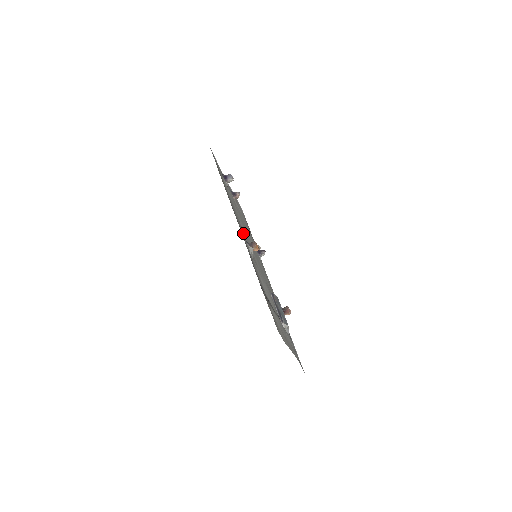
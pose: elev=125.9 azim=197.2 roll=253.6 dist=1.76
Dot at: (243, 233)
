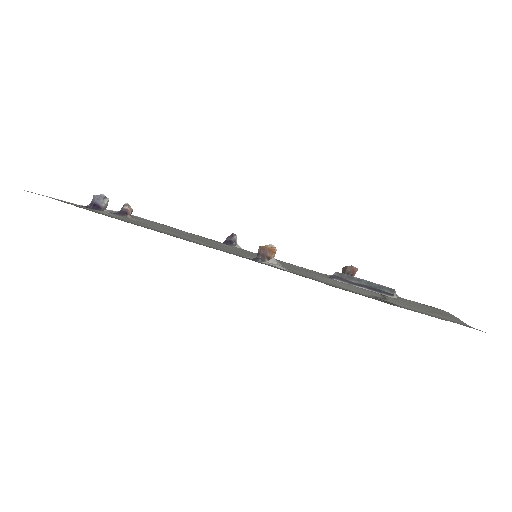
Dot at: occluded
